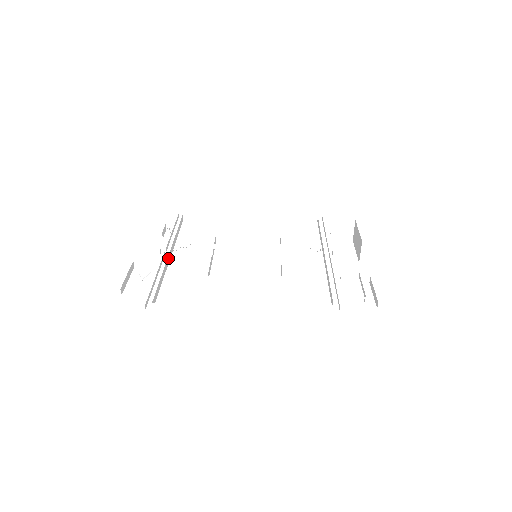
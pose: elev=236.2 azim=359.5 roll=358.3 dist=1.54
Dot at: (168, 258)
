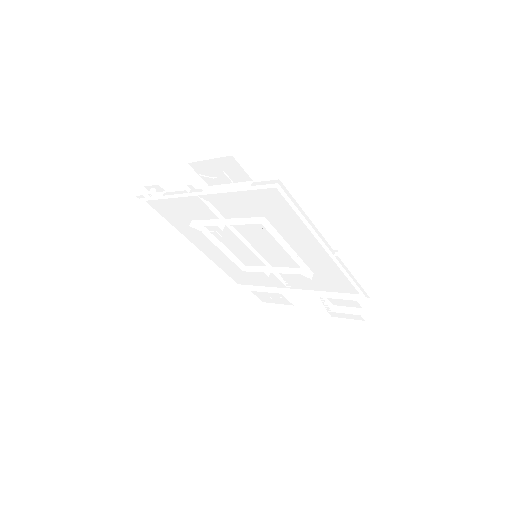
Dot at: (205, 194)
